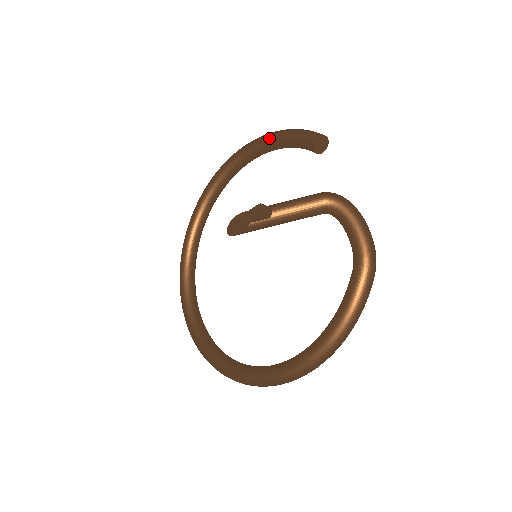
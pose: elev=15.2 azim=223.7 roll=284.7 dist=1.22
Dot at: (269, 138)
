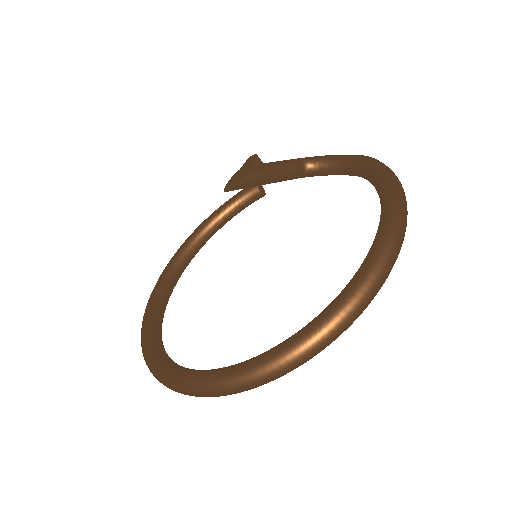
Dot at: (209, 217)
